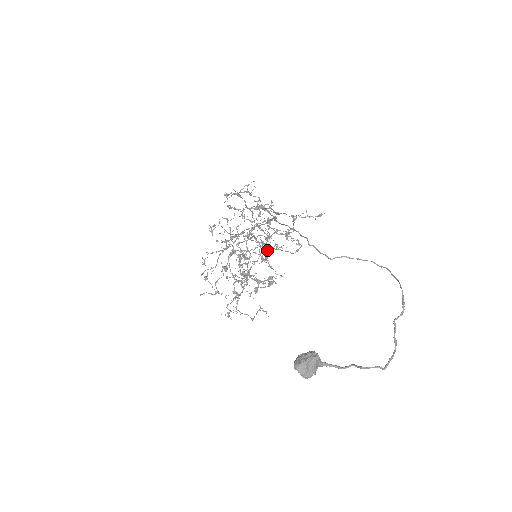
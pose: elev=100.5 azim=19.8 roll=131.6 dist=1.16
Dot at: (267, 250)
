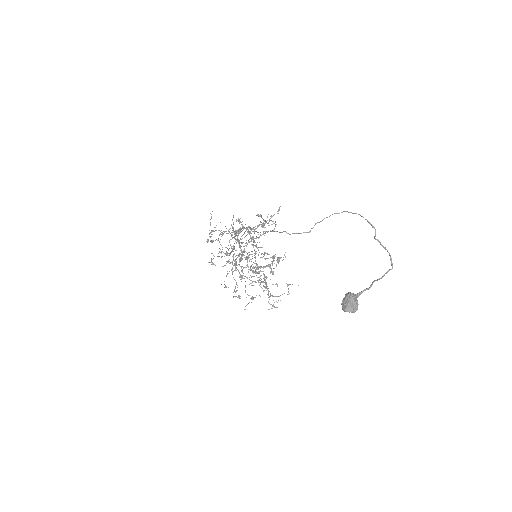
Dot at: occluded
